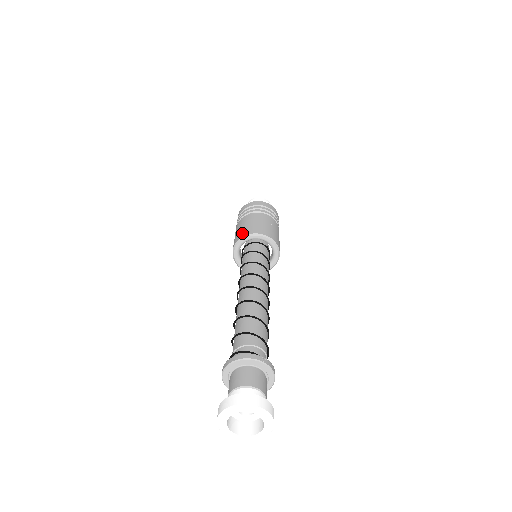
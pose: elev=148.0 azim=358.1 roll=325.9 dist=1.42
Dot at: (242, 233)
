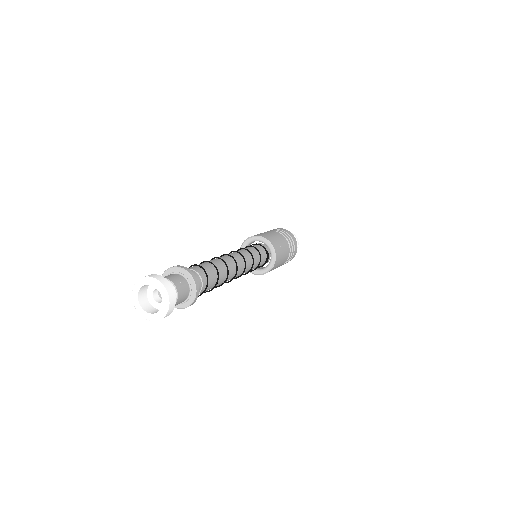
Dot at: occluded
